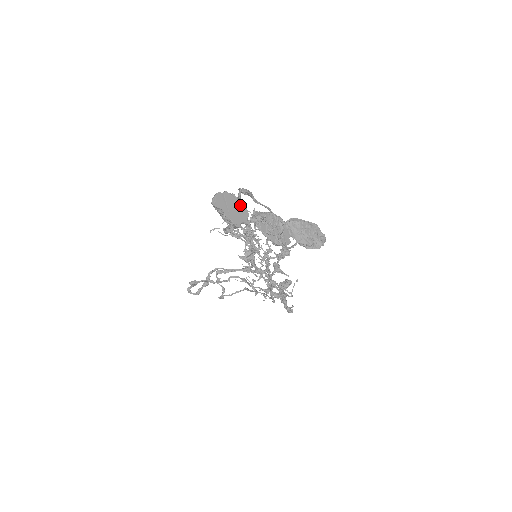
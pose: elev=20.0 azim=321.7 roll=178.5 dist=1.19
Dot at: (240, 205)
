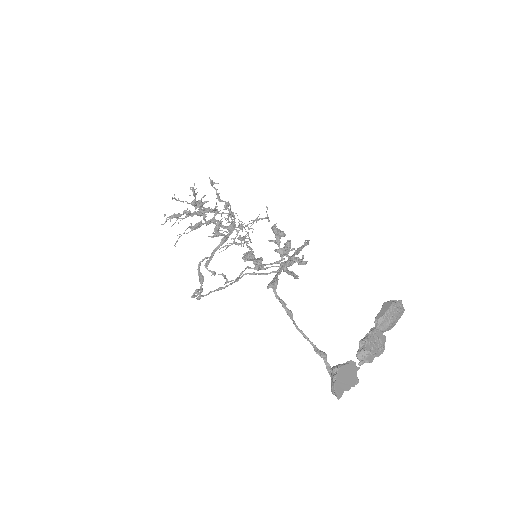
Dot at: (347, 367)
